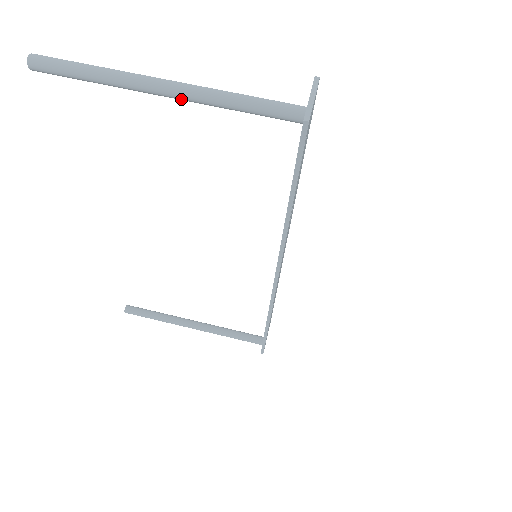
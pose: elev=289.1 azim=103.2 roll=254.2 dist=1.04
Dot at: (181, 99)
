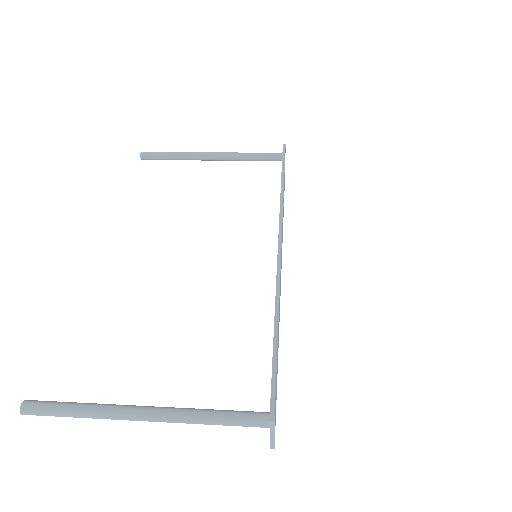
Dot at: (220, 155)
